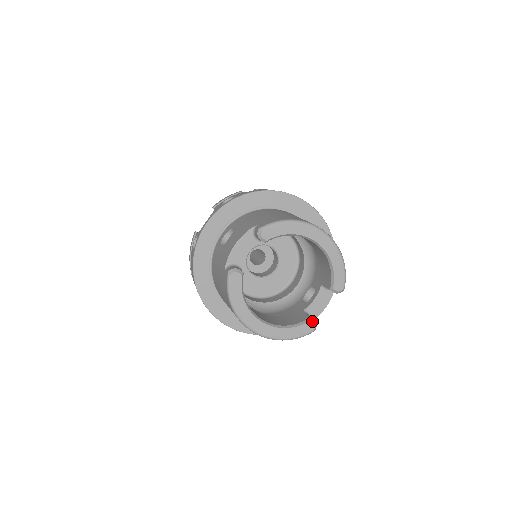
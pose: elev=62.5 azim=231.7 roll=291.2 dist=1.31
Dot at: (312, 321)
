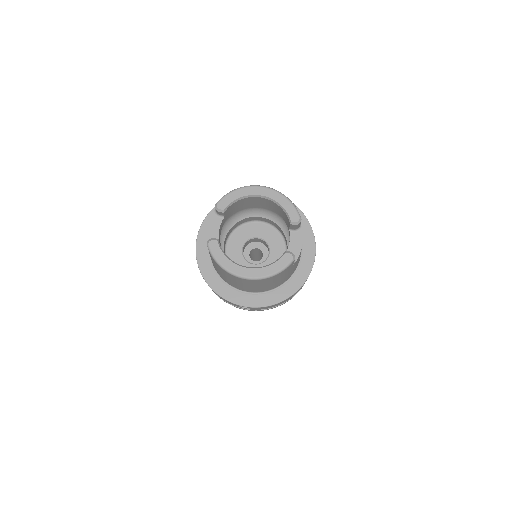
Dot at: (288, 252)
